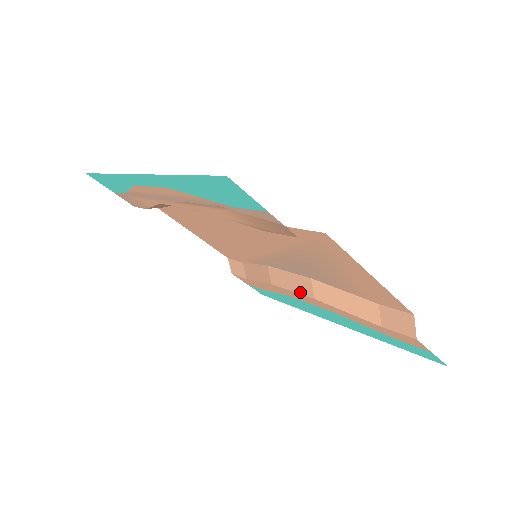
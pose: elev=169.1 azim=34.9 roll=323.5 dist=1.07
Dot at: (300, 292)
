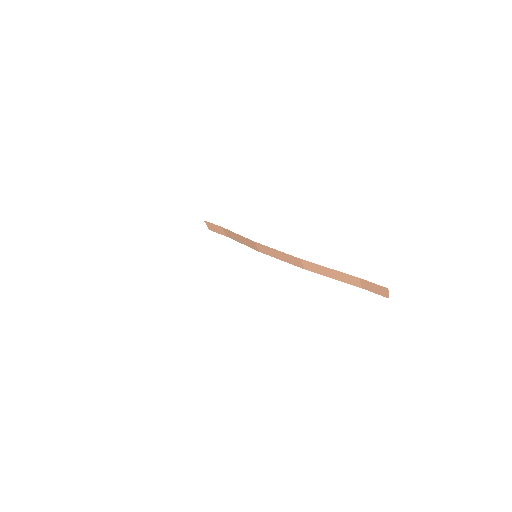
Dot at: (290, 263)
